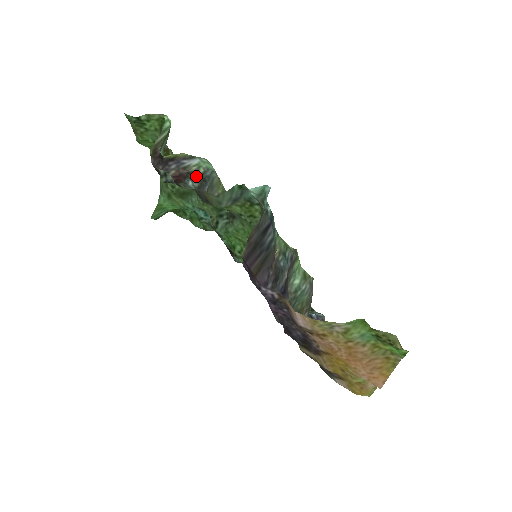
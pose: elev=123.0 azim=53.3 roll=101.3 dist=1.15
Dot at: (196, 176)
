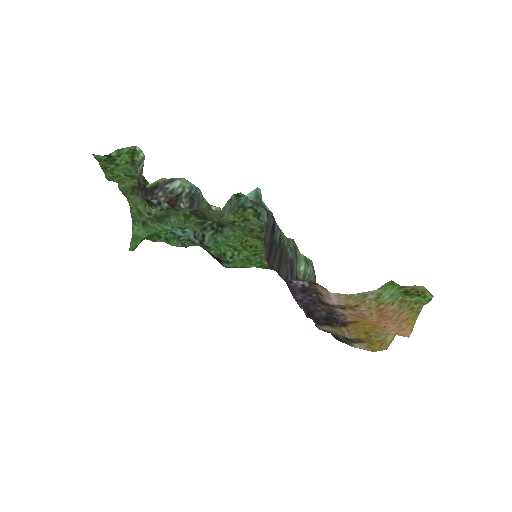
Dot at: (184, 197)
